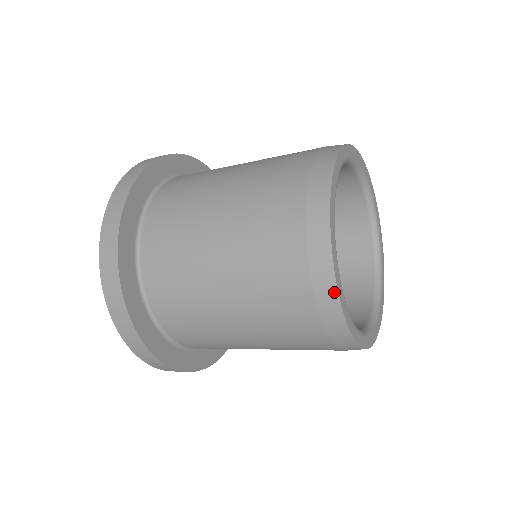
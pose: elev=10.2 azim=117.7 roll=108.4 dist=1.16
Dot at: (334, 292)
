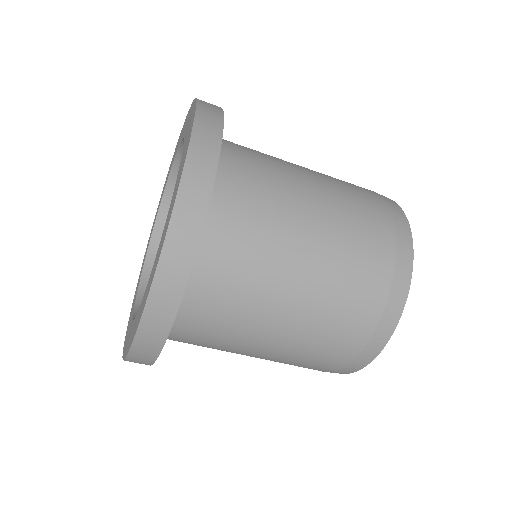
Dot at: (395, 203)
